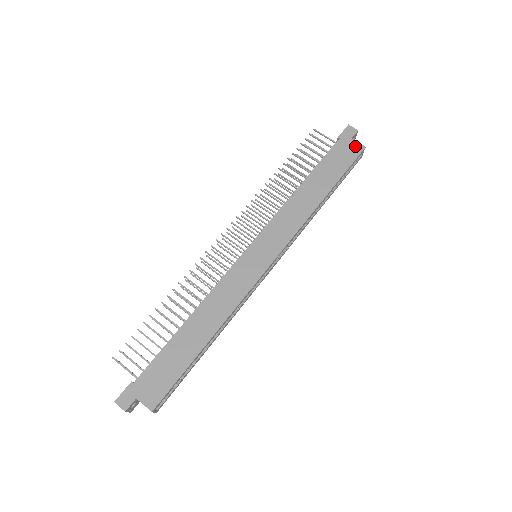
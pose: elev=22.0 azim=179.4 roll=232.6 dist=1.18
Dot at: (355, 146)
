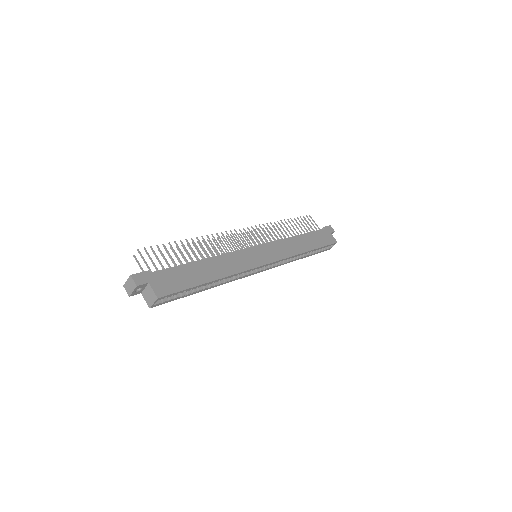
Dot at: (332, 238)
